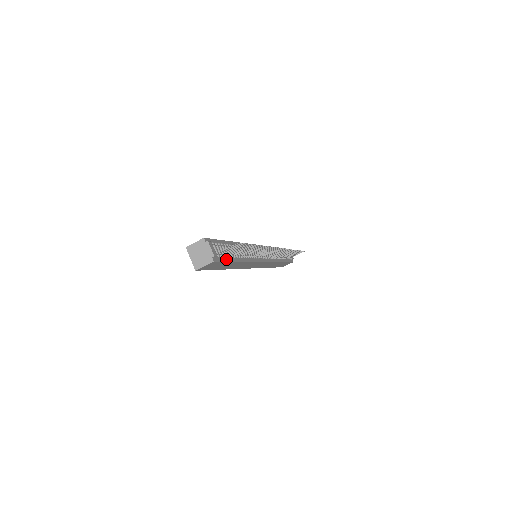
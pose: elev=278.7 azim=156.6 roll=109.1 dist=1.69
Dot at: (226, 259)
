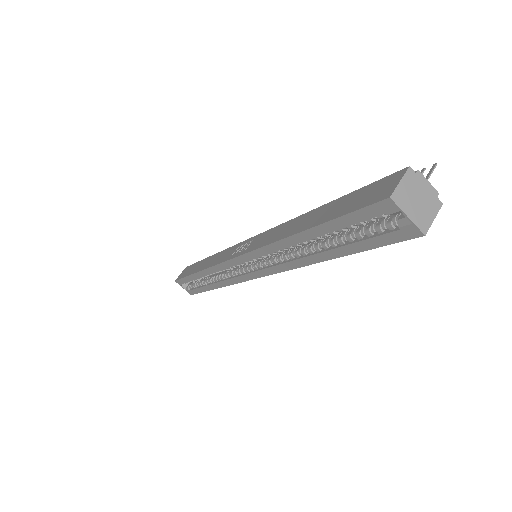
Dot at: occluded
